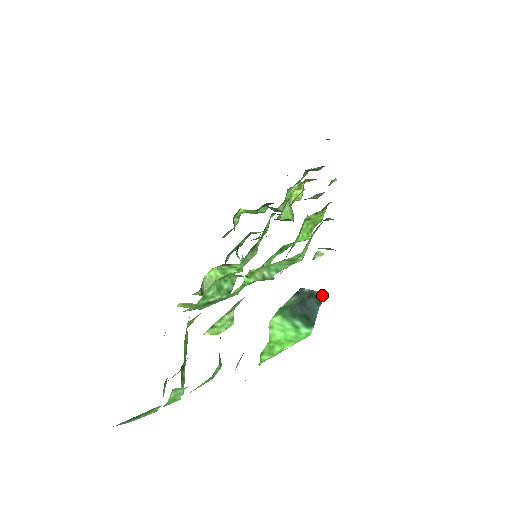
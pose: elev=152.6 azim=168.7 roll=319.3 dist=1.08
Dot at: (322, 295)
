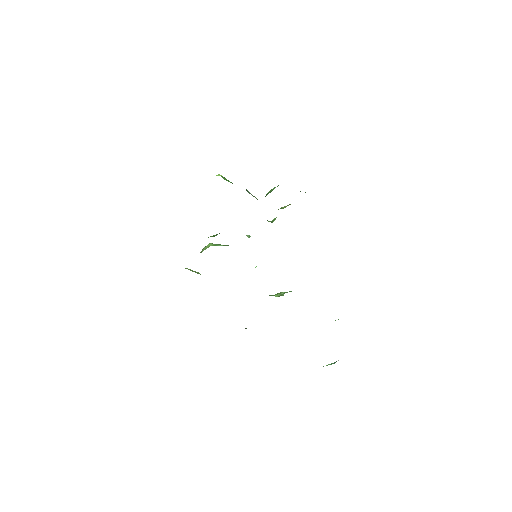
Dot at: occluded
